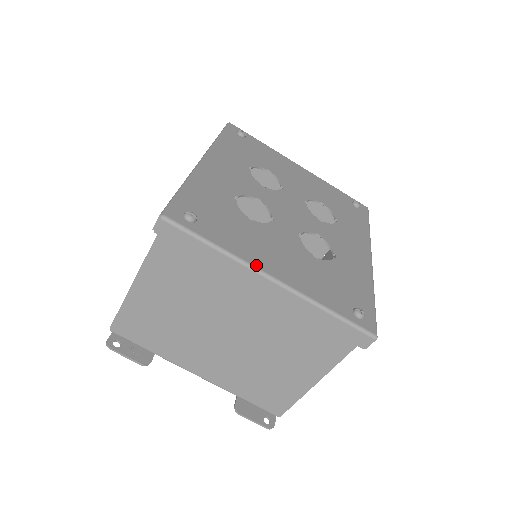
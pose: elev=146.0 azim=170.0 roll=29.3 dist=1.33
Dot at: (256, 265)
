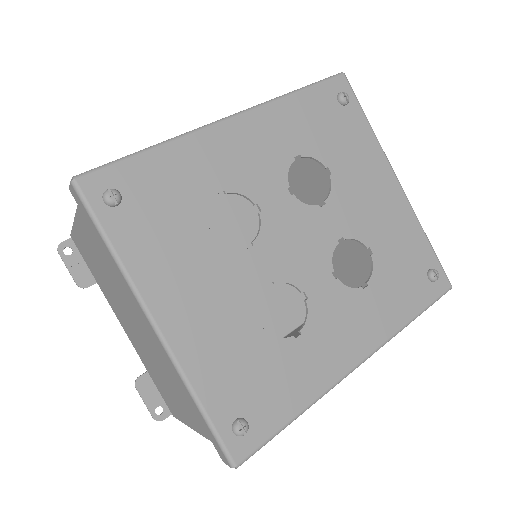
Dot at: (147, 299)
